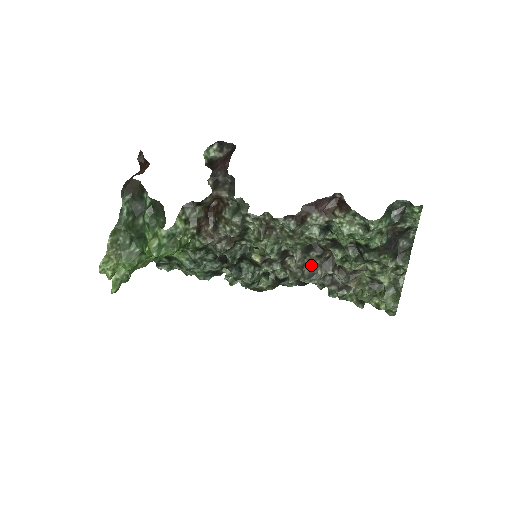
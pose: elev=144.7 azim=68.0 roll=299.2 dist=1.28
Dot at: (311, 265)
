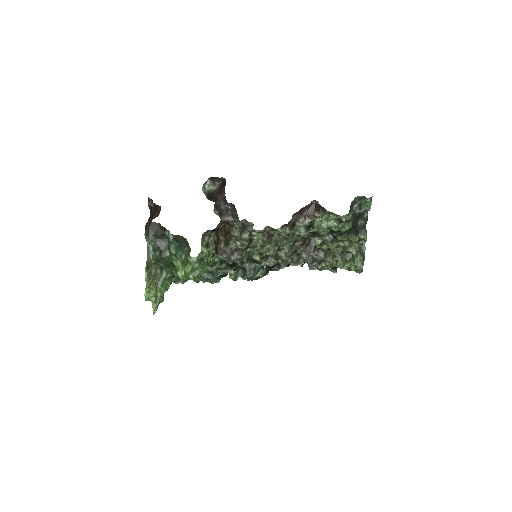
Dot at: (297, 252)
